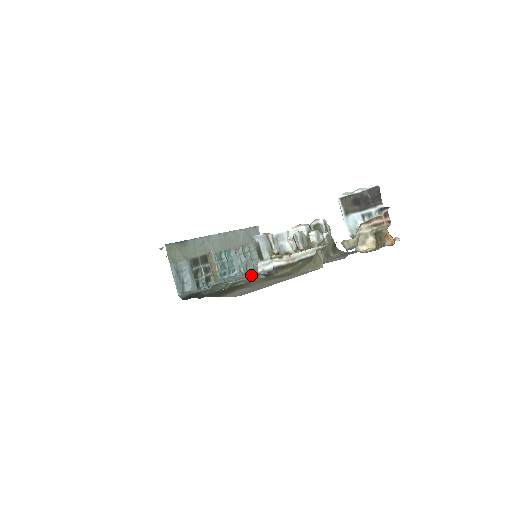
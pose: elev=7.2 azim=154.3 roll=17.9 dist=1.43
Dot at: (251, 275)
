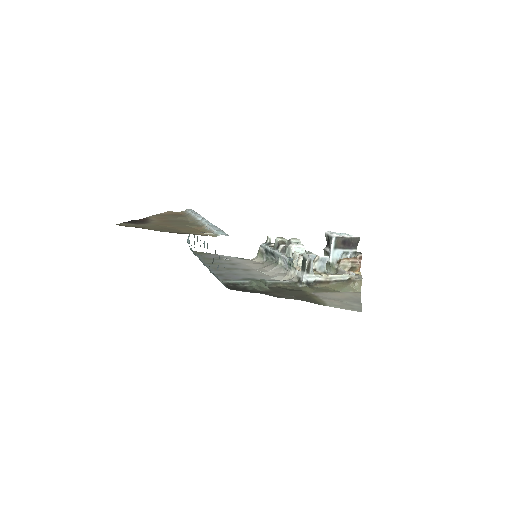
Dot at: (204, 260)
